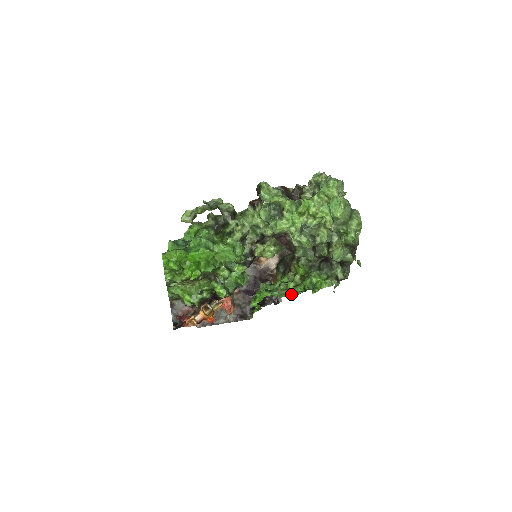
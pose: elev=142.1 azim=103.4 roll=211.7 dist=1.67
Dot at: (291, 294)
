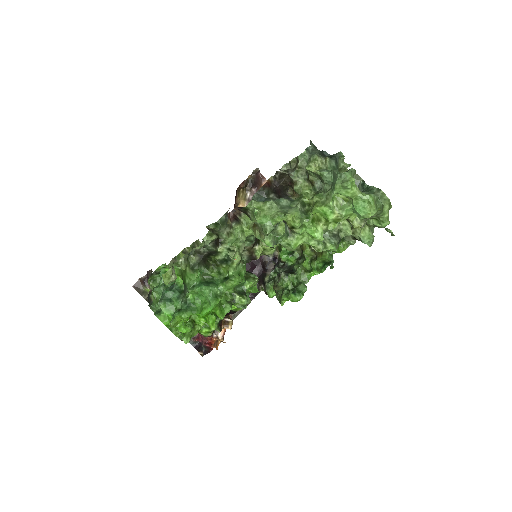
Dot at: (313, 274)
